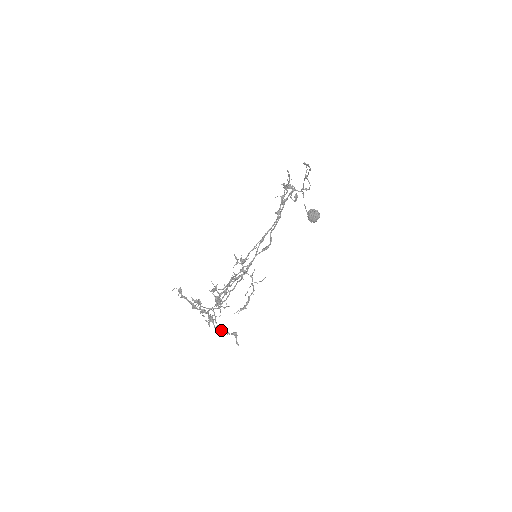
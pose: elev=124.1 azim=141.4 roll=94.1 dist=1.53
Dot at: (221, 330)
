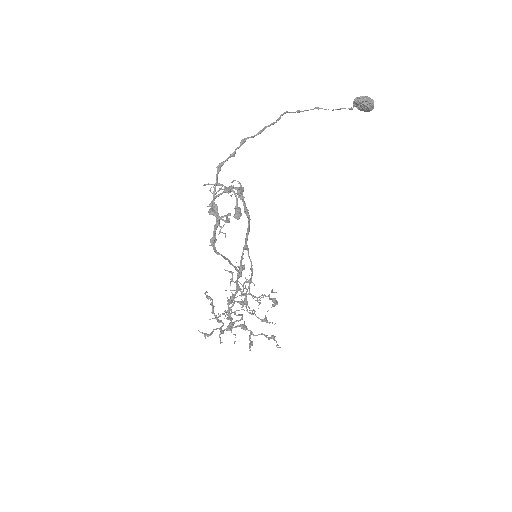
Dot at: (250, 344)
